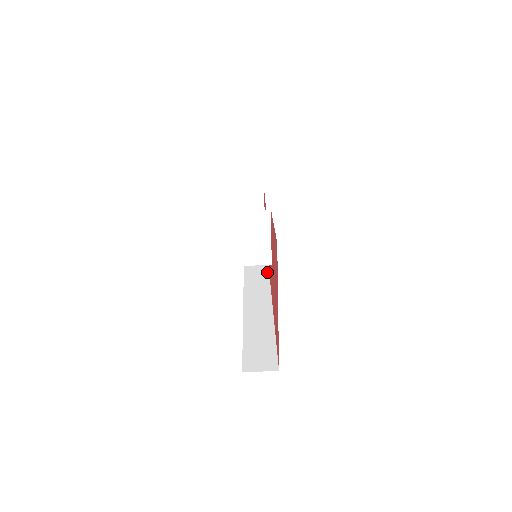
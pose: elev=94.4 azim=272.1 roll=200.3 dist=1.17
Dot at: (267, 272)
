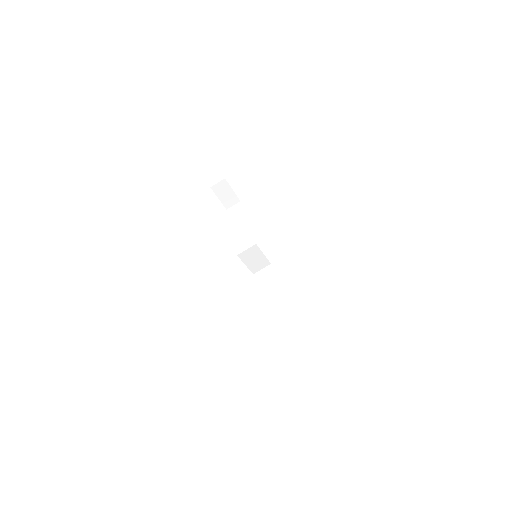
Dot at: (264, 249)
